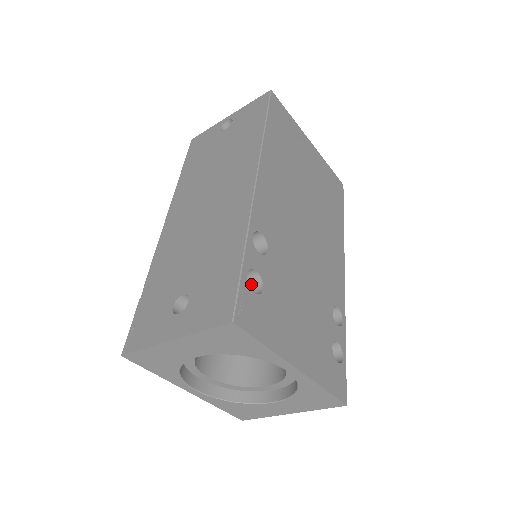
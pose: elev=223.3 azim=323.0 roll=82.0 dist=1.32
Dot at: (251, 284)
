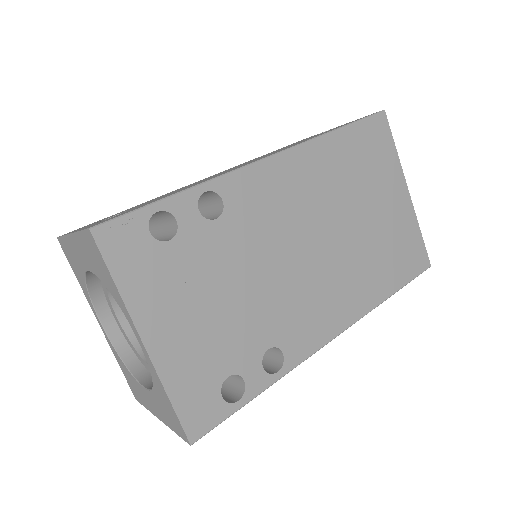
Dot at: (170, 234)
